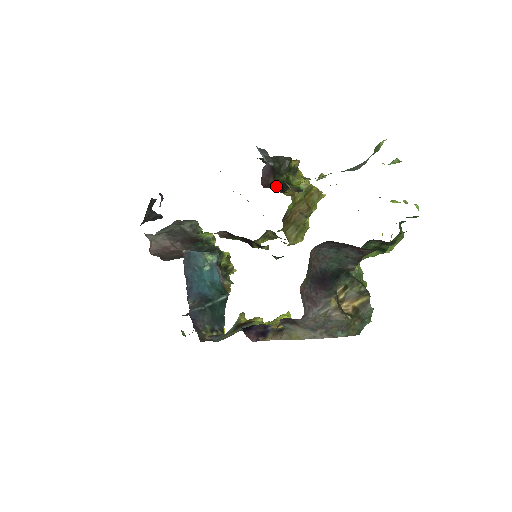
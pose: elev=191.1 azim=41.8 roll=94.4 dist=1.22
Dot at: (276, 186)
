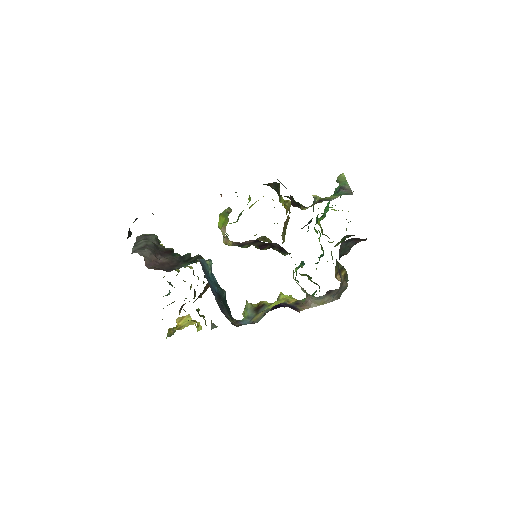
Dot at: (297, 205)
